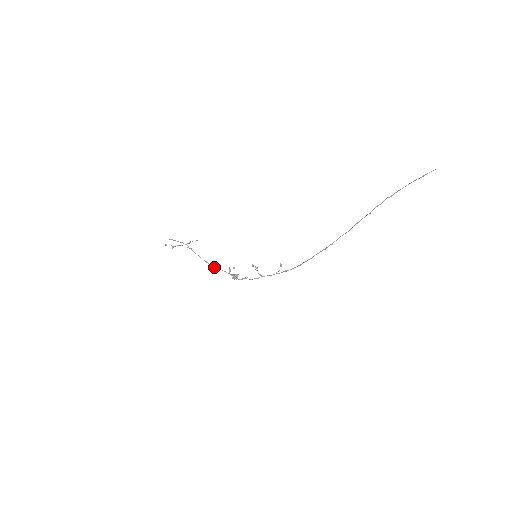
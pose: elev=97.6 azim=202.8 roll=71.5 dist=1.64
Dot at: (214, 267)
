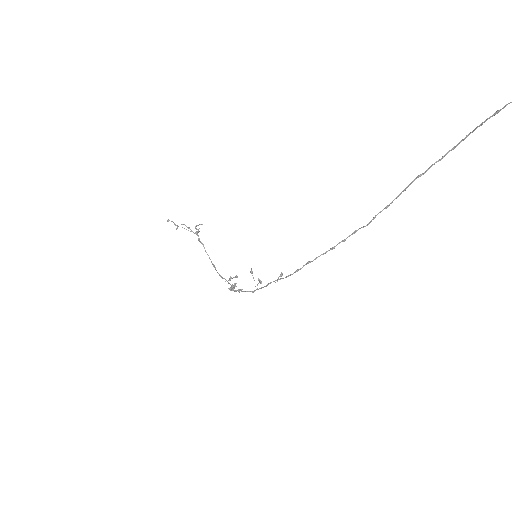
Dot at: (219, 274)
